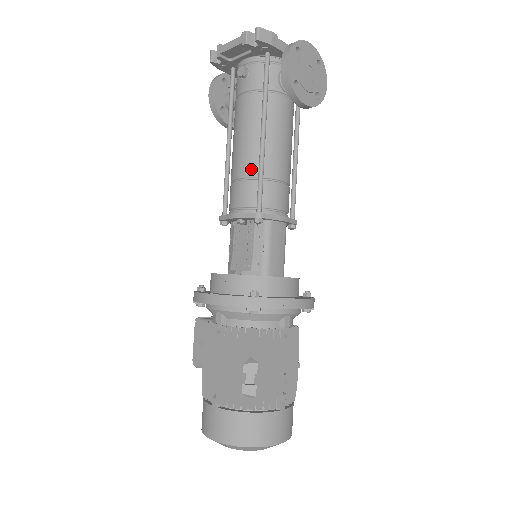
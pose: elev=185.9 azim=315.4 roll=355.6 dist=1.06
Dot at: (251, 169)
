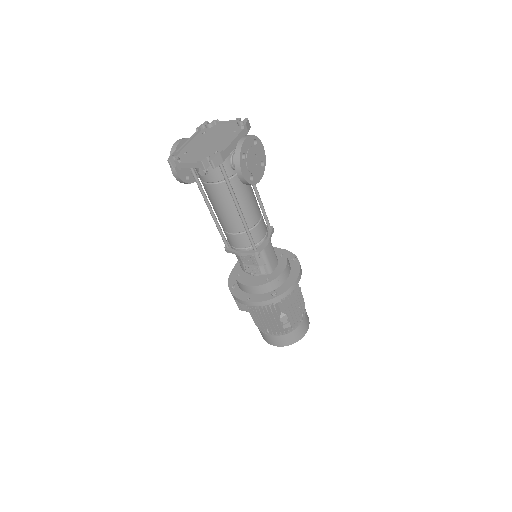
Dot at: (239, 228)
